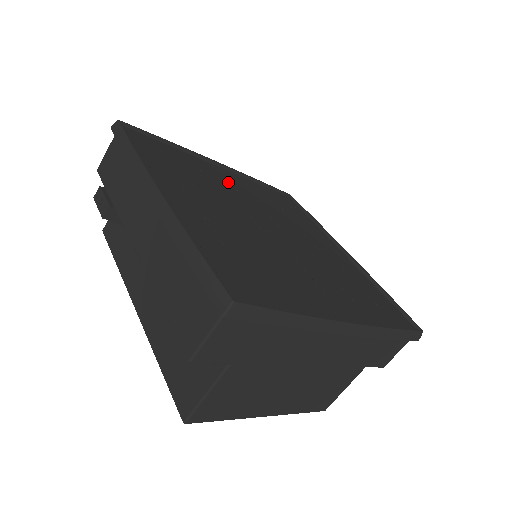
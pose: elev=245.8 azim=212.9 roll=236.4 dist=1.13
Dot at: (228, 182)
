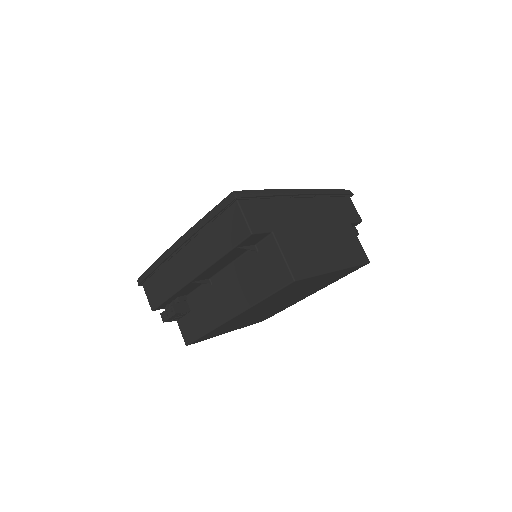
Dot at: occluded
